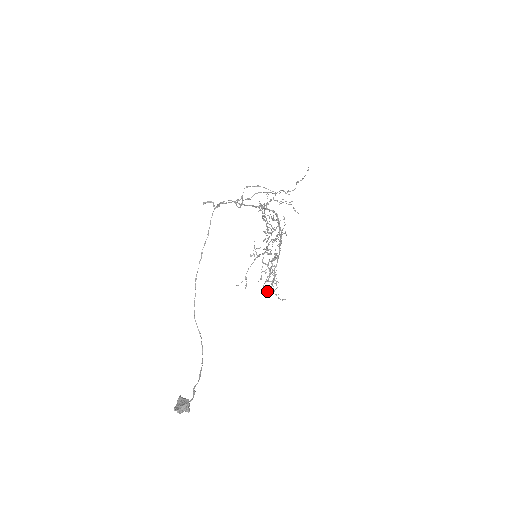
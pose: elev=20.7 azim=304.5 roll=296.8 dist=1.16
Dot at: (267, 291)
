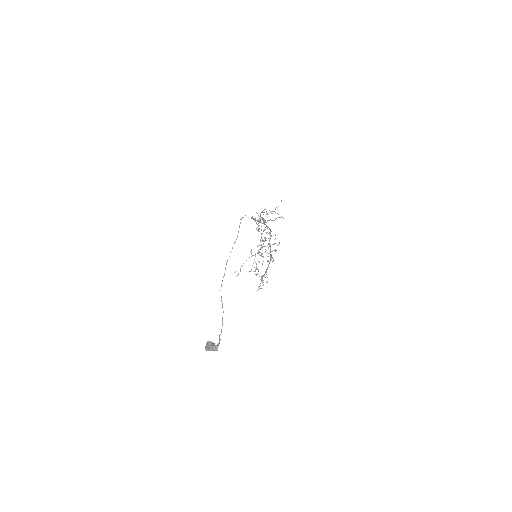
Dot at: (261, 281)
